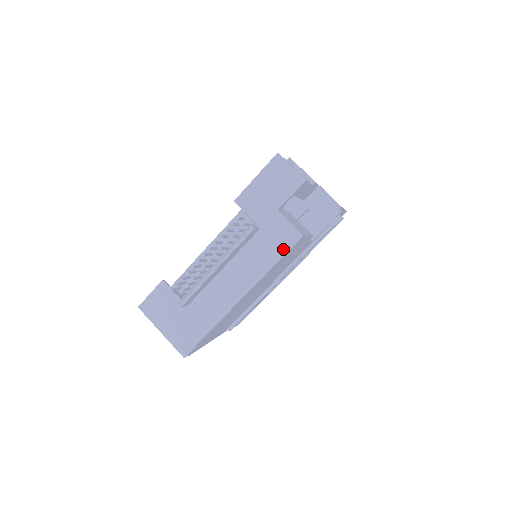
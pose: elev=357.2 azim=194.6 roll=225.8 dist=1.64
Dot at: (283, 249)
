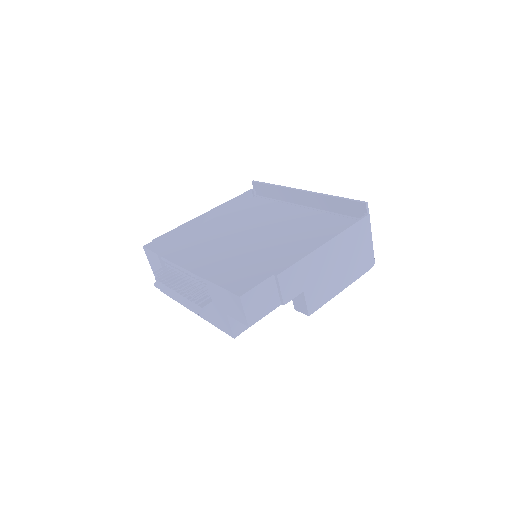
Dot at: (221, 328)
